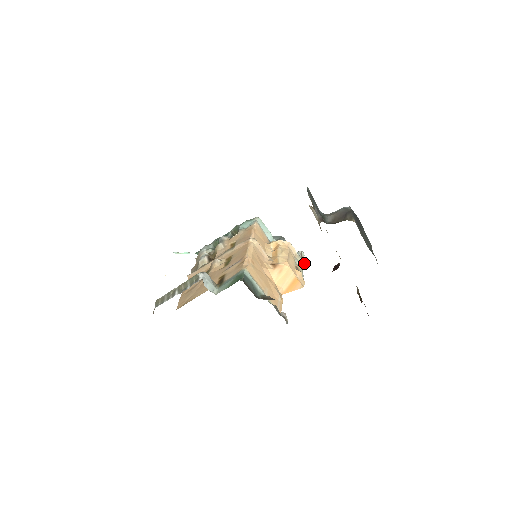
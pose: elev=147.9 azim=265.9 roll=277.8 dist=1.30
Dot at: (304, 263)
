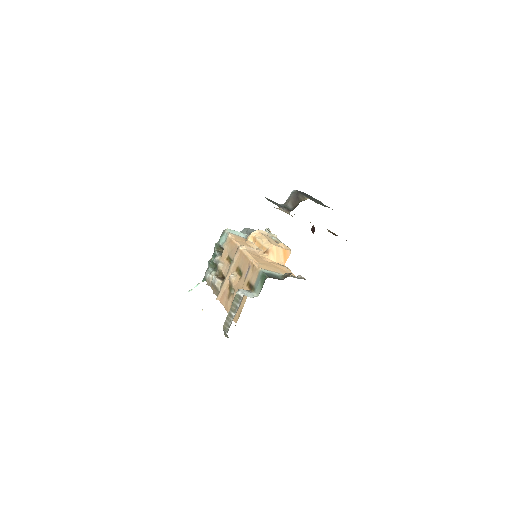
Dot at: (275, 235)
